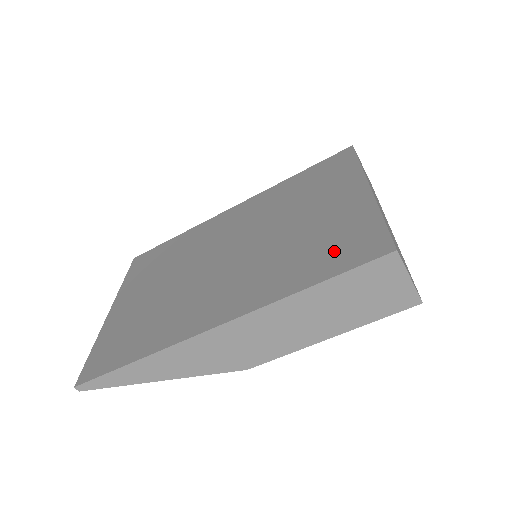
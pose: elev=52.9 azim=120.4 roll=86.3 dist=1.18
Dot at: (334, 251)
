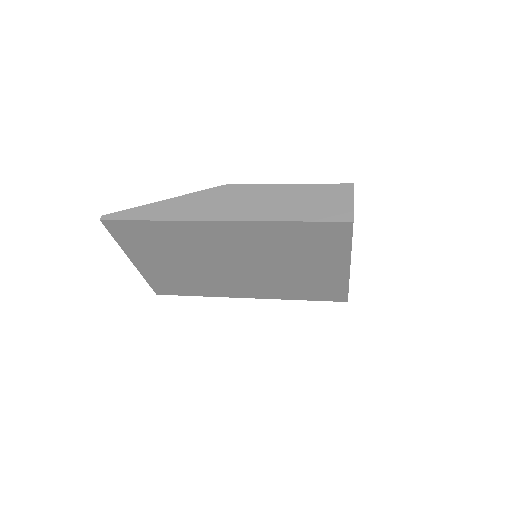
Dot at: (318, 292)
